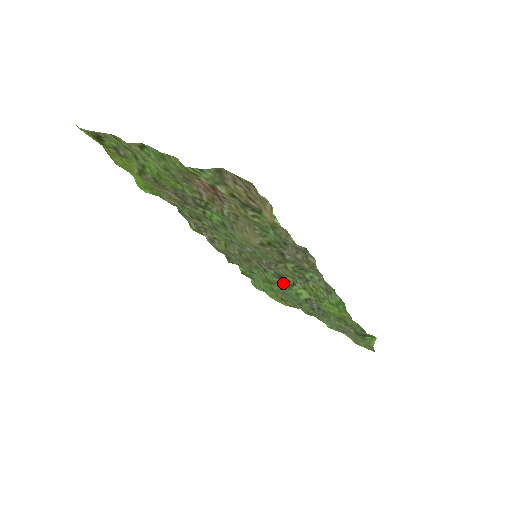
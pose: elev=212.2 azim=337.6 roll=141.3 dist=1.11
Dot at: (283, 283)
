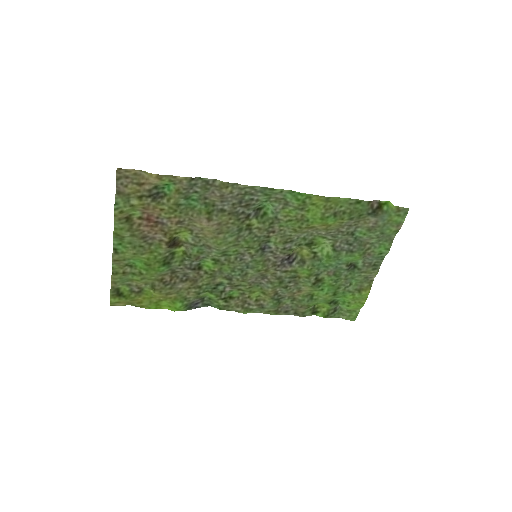
Dot at: (312, 263)
